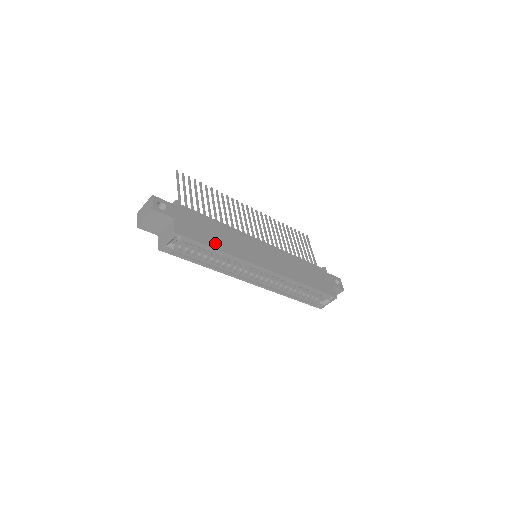
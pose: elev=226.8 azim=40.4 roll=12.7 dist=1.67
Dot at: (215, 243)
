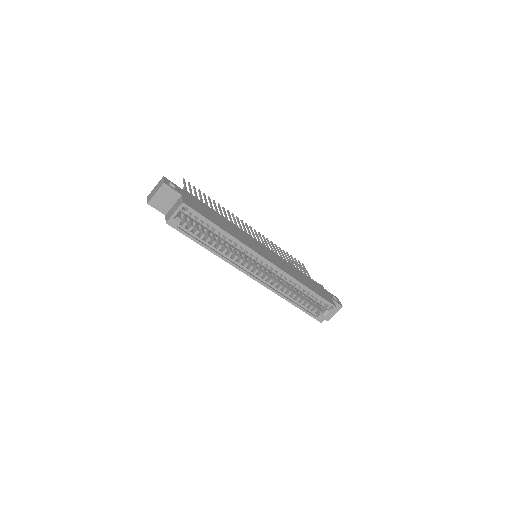
Dot at: (219, 224)
